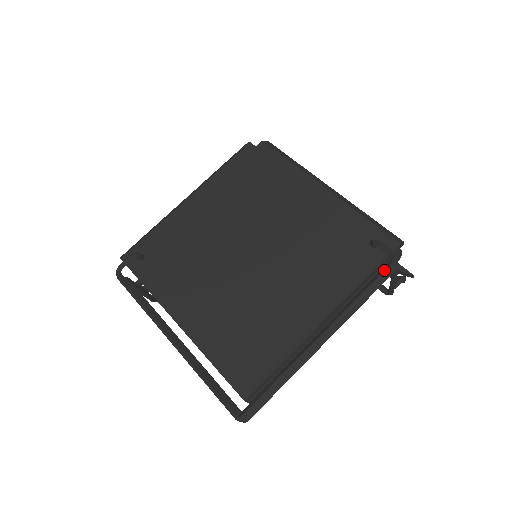
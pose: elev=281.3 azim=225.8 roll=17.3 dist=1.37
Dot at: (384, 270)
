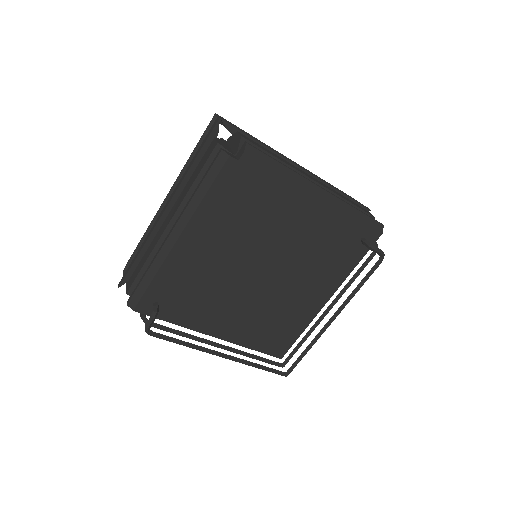
Dot at: occluded
